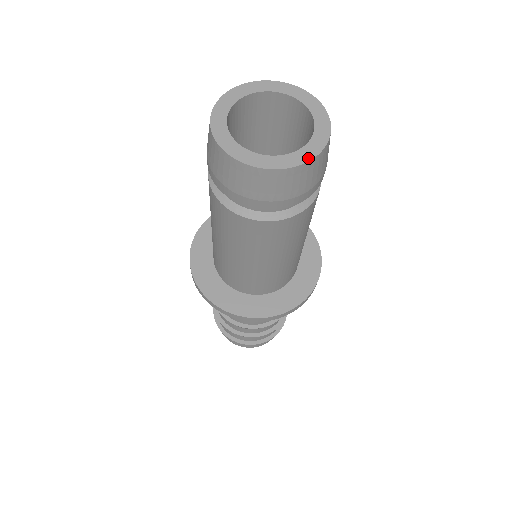
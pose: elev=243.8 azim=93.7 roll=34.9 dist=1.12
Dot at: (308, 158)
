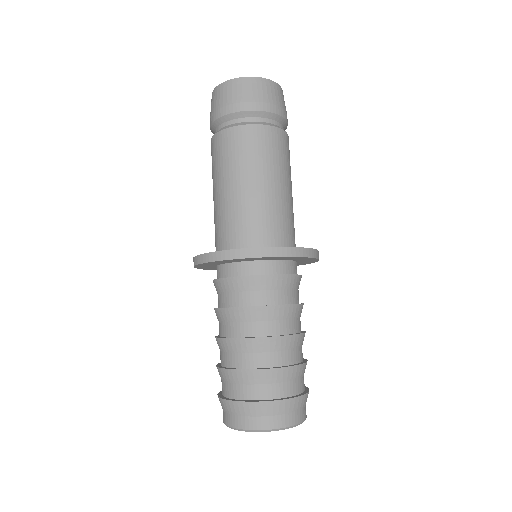
Dot at: (269, 81)
